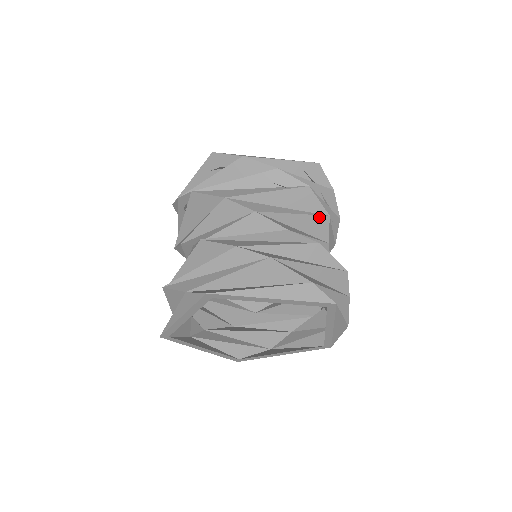
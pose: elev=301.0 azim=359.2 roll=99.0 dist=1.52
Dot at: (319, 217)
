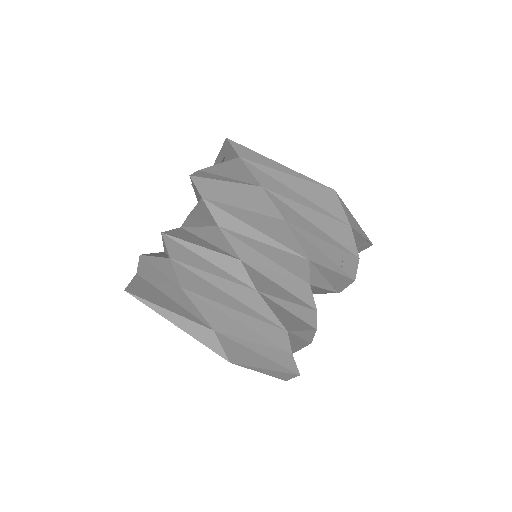
Dot at: (295, 256)
